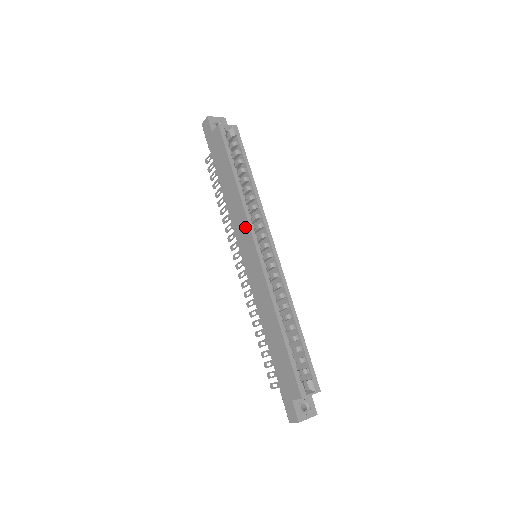
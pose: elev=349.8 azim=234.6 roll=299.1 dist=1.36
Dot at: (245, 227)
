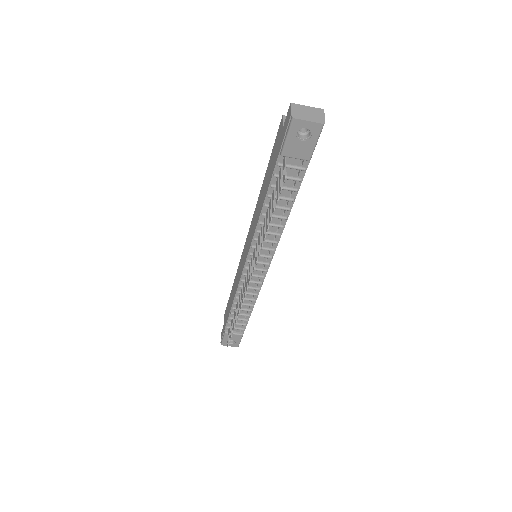
Dot at: (240, 263)
